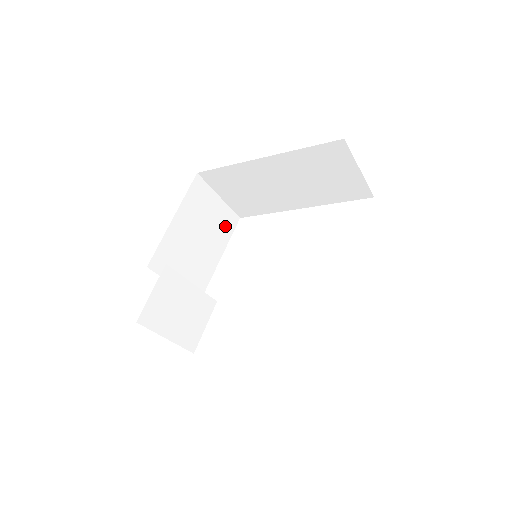
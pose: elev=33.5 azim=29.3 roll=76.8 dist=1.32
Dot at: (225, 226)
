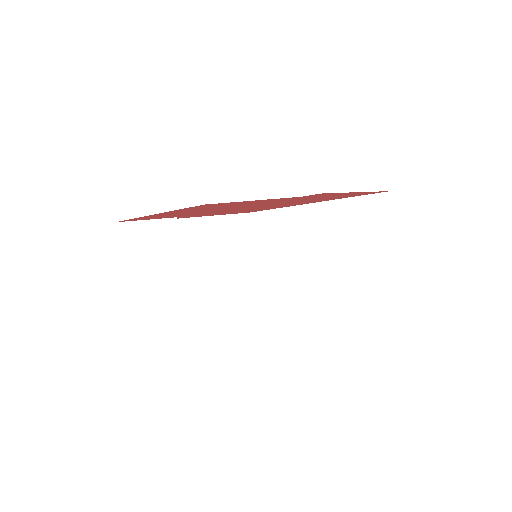
Dot at: (243, 278)
